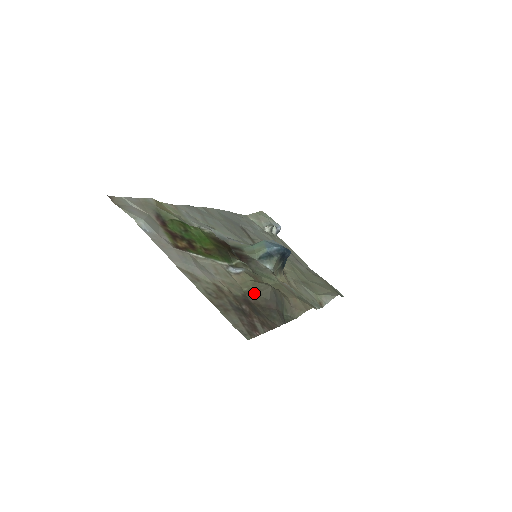
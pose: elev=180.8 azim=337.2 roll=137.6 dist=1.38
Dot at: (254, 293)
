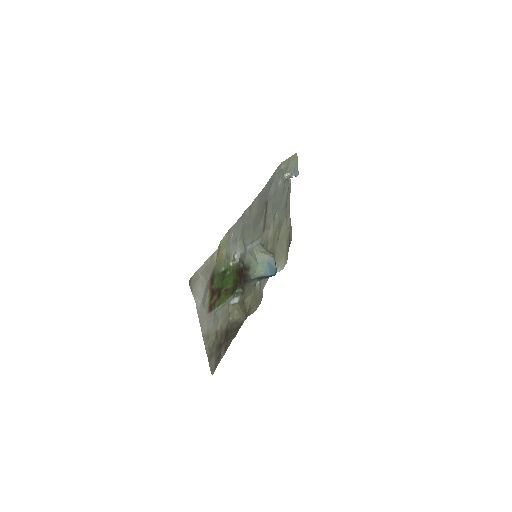
Dot at: (234, 322)
